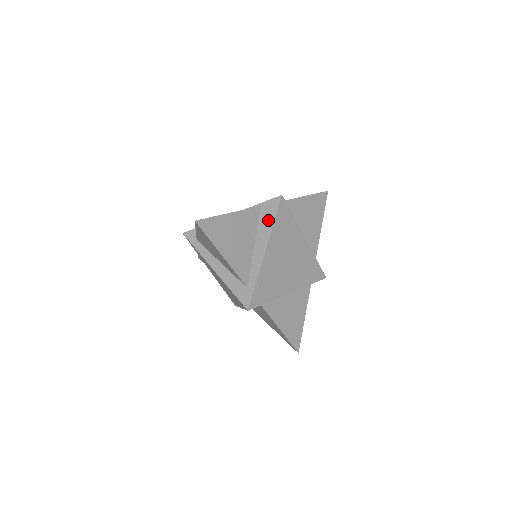
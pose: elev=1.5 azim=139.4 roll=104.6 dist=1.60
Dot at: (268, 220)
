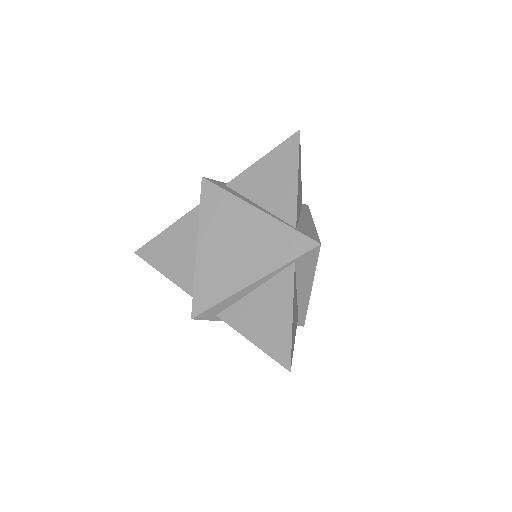
Dot at: (308, 269)
